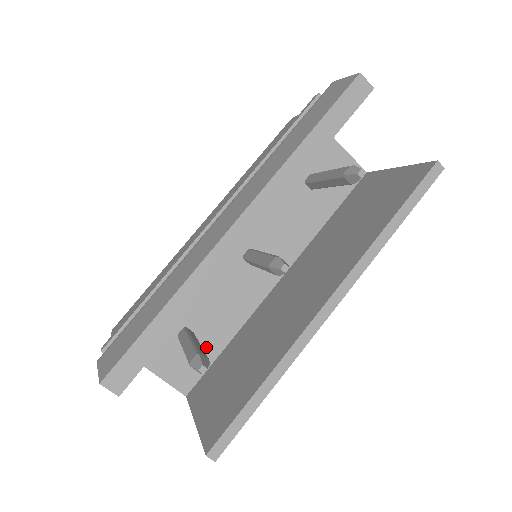
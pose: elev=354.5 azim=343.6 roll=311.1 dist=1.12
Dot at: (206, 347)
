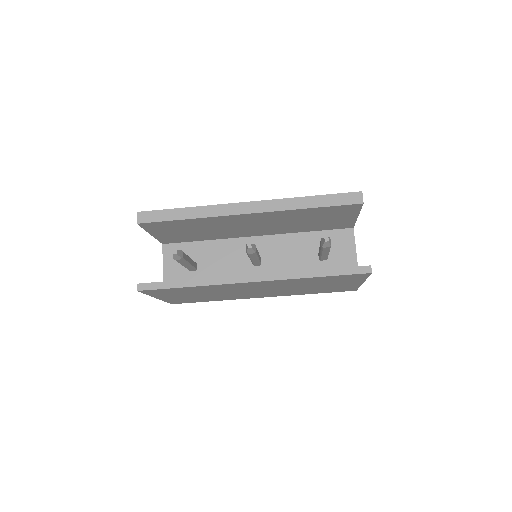
Dot at: occluded
